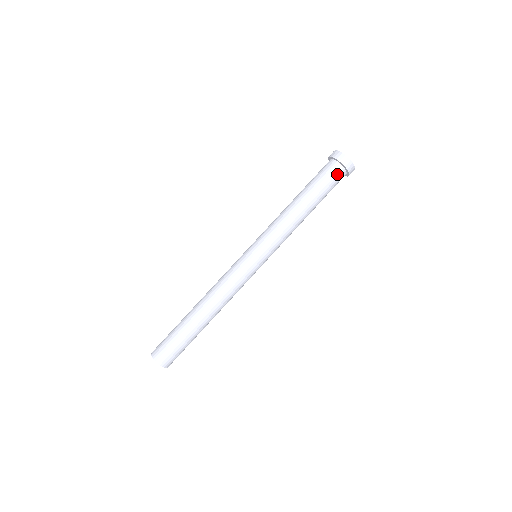
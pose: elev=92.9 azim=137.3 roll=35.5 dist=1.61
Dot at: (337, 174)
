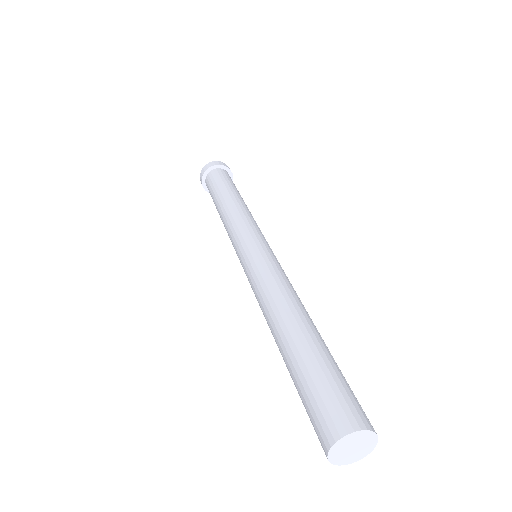
Dot at: (213, 175)
